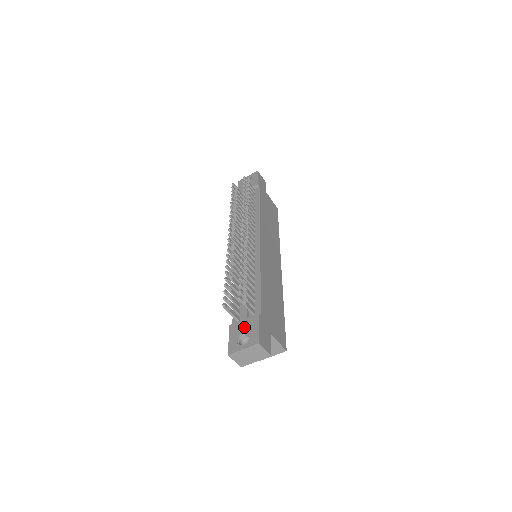
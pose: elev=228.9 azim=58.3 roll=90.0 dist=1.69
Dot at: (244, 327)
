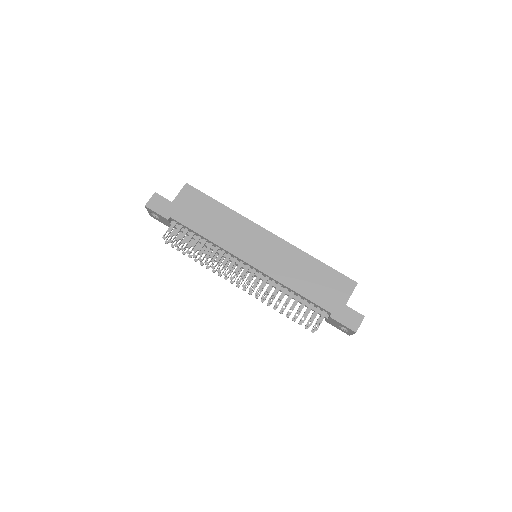
Dot at: (334, 324)
